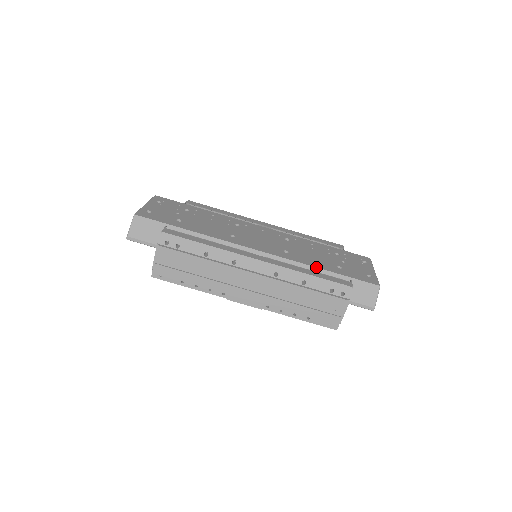
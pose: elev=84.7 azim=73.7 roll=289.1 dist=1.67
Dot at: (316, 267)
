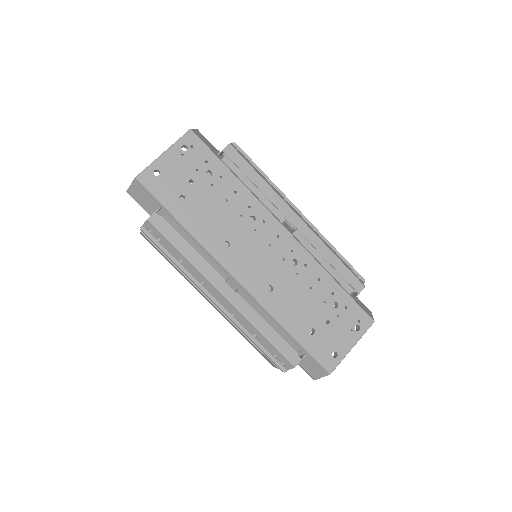
Dot at: (281, 325)
